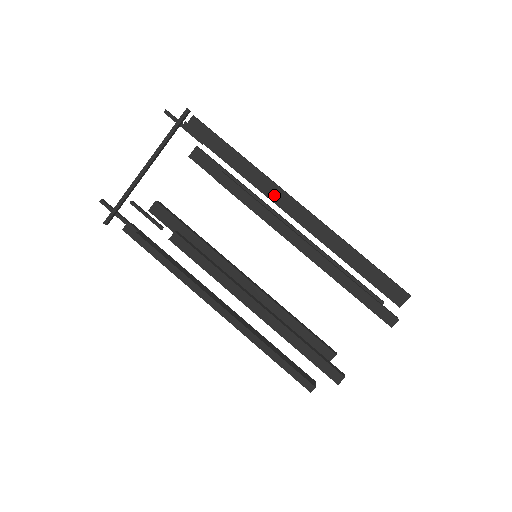
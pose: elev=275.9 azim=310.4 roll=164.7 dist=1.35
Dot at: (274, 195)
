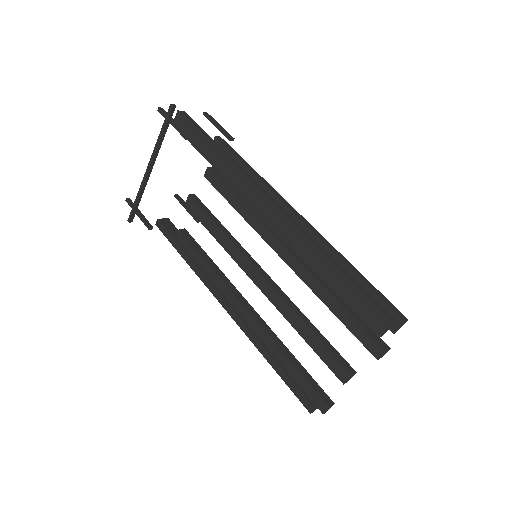
Dot at: (246, 192)
